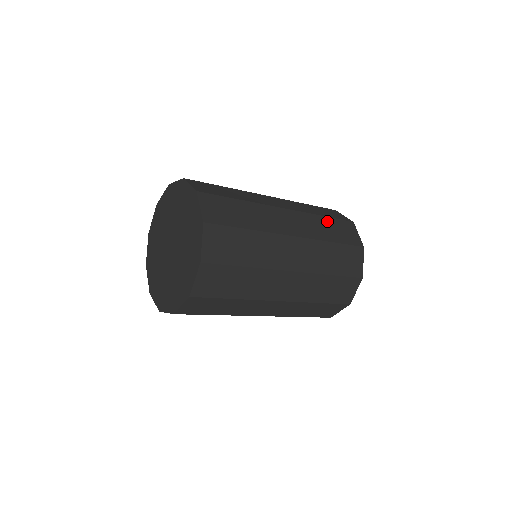
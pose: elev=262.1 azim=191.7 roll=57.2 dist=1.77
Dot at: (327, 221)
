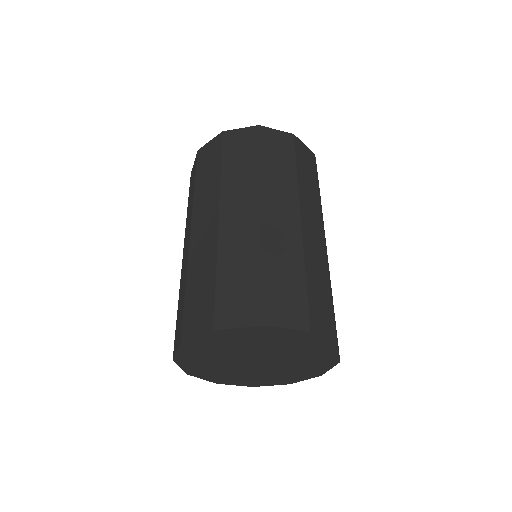
Dot at: occluded
